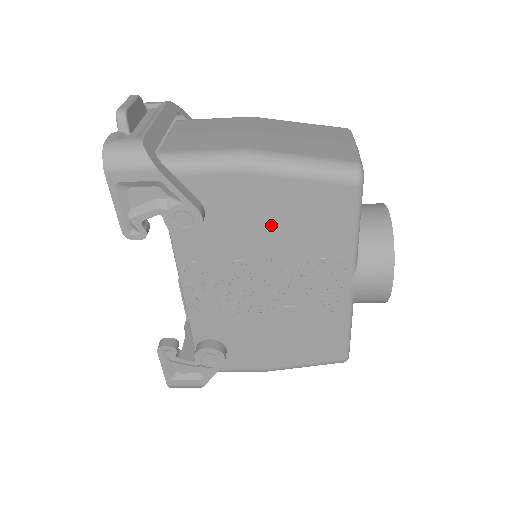
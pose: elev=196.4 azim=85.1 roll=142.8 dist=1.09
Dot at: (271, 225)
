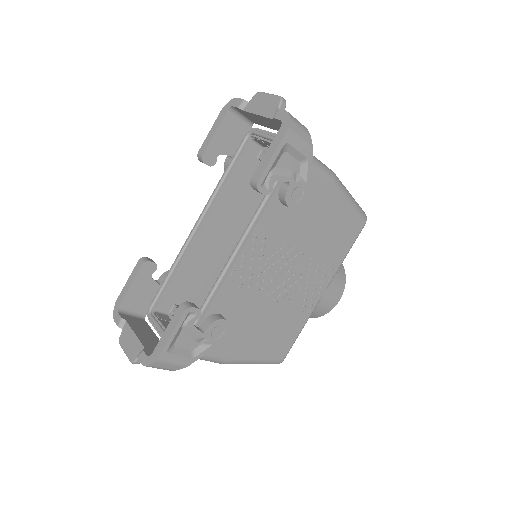
Dot at: (320, 228)
